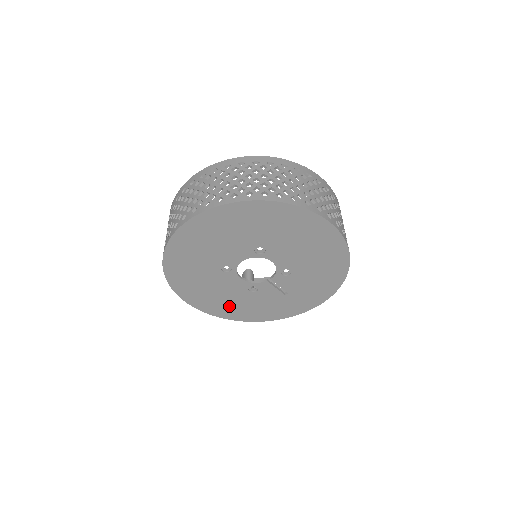
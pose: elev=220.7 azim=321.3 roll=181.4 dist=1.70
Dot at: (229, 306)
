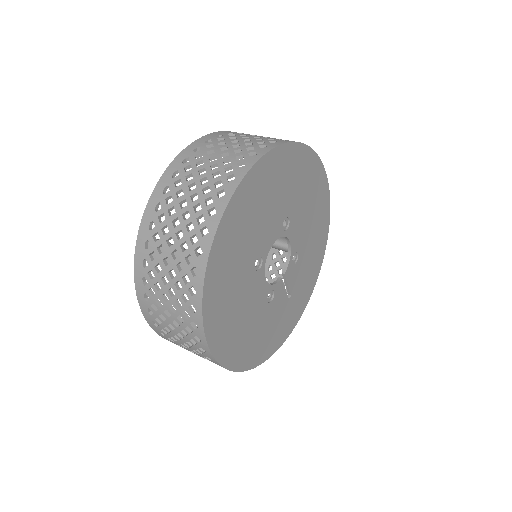
Dot at: (247, 341)
